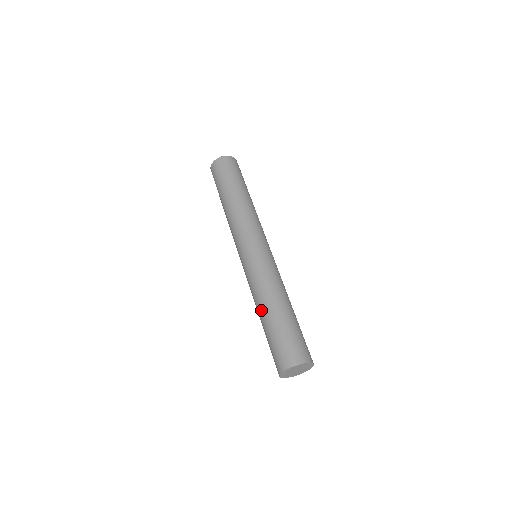
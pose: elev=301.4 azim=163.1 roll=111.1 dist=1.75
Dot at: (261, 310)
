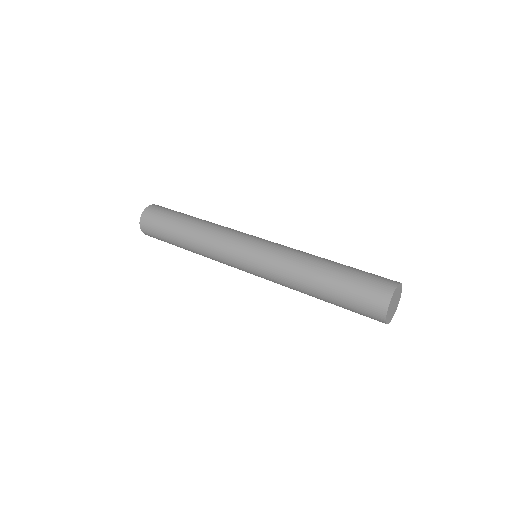
Dot at: (322, 261)
